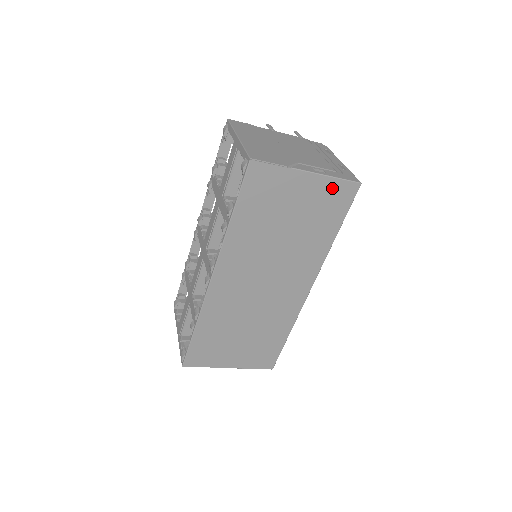
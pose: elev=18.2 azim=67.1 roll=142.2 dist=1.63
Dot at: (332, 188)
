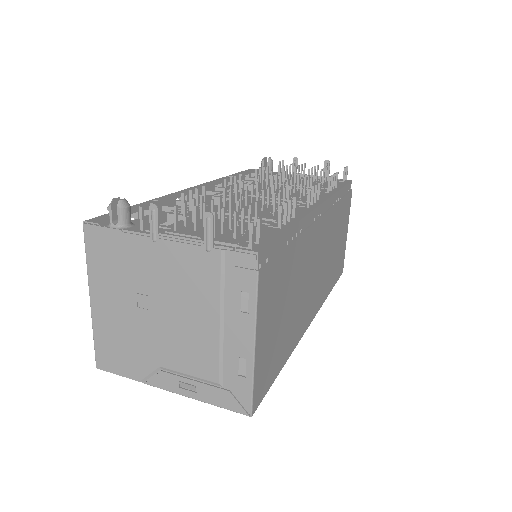
Dot at: occluded
